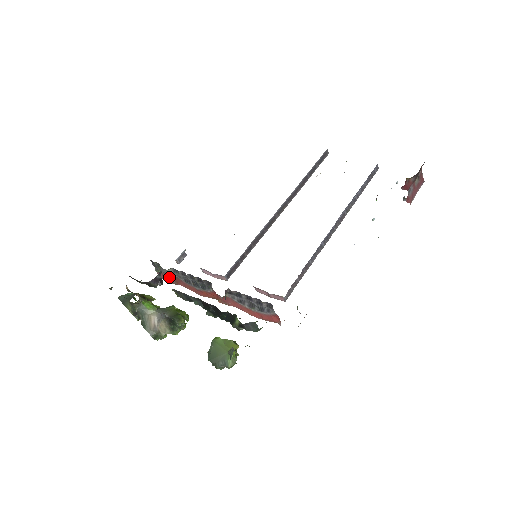
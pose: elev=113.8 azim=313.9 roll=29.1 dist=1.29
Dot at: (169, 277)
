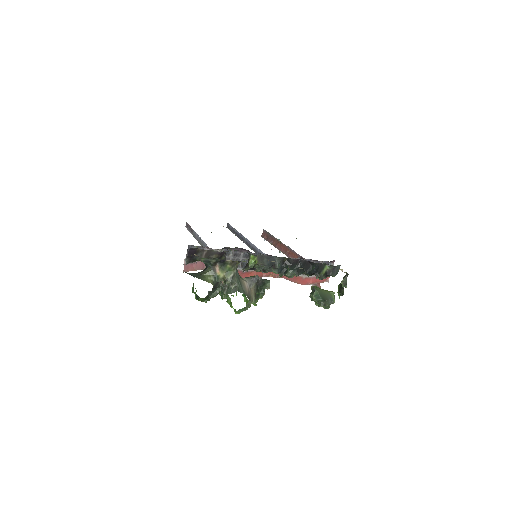
Dot at: occluded
